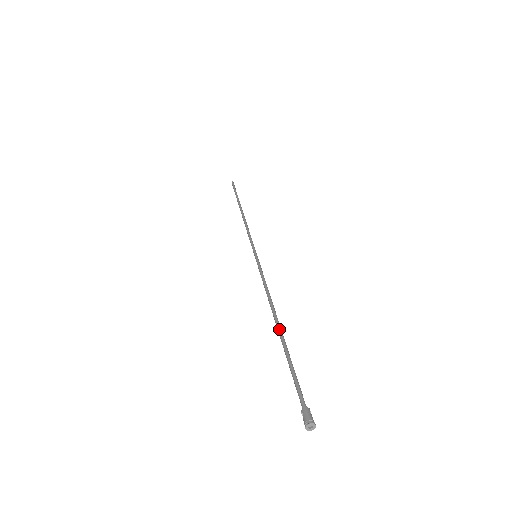
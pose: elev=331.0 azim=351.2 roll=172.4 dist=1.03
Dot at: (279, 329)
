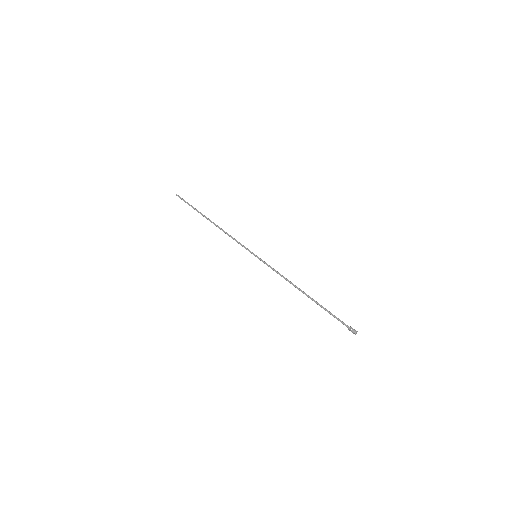
Dot at: occluded
